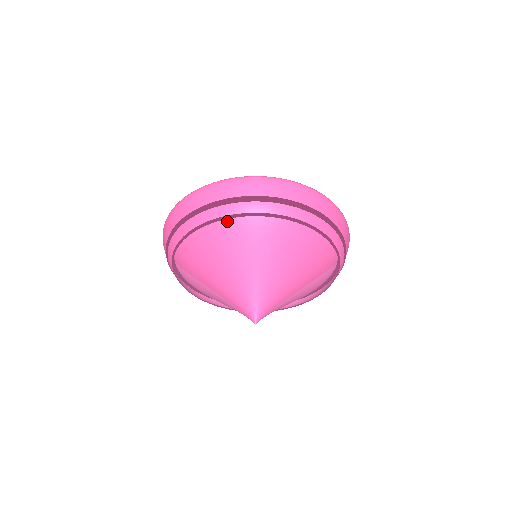
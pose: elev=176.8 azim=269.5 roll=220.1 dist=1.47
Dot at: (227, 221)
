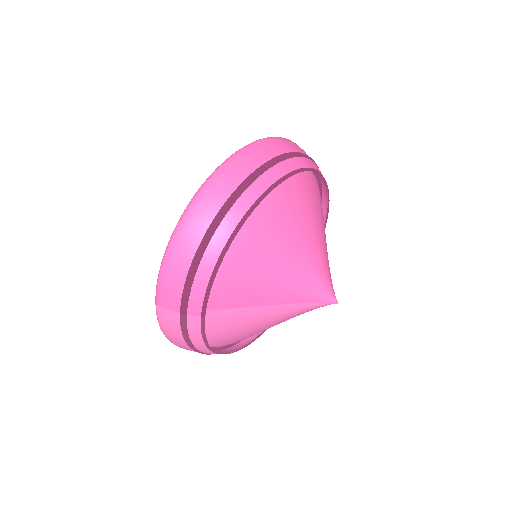
Dot at: (265, 198)
